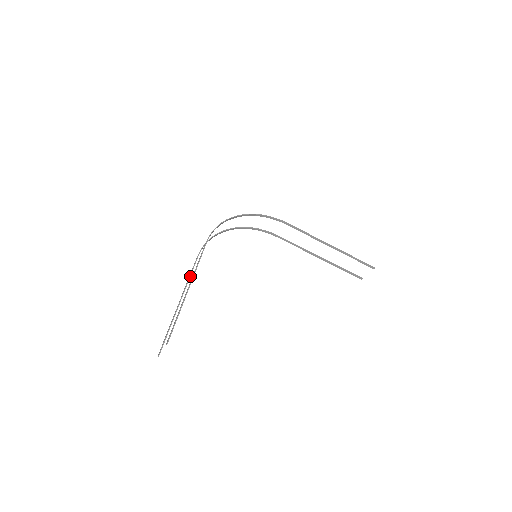
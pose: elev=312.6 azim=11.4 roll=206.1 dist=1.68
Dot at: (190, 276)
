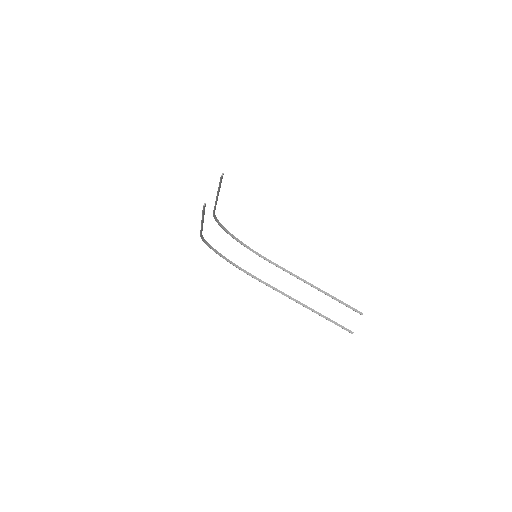
Dot at: (202, 227)
